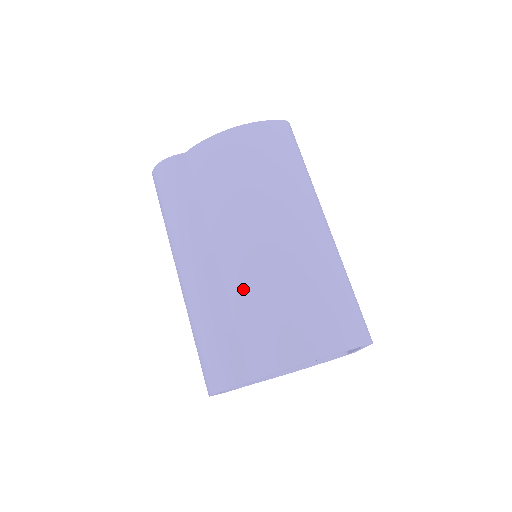
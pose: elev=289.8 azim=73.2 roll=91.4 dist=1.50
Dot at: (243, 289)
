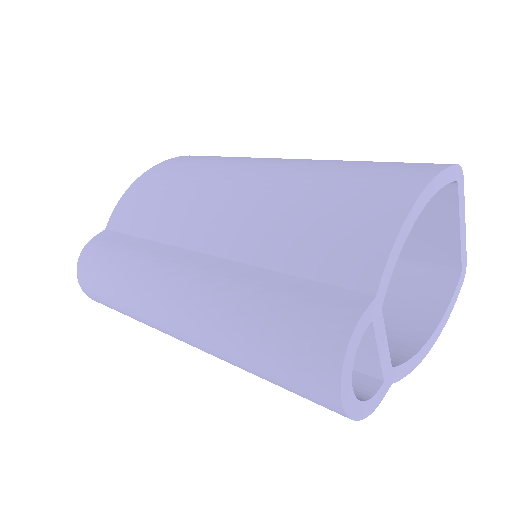
Dot at: (261, 234)
